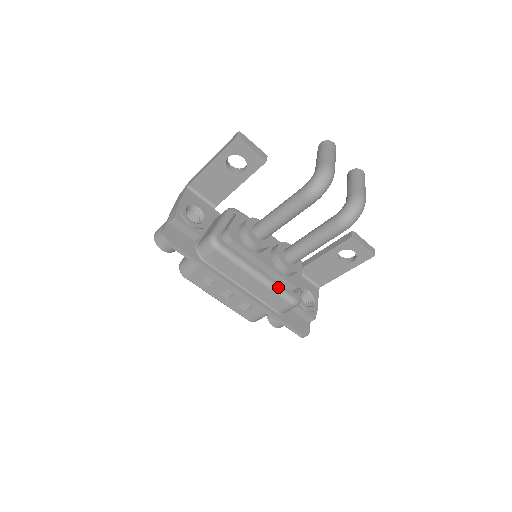
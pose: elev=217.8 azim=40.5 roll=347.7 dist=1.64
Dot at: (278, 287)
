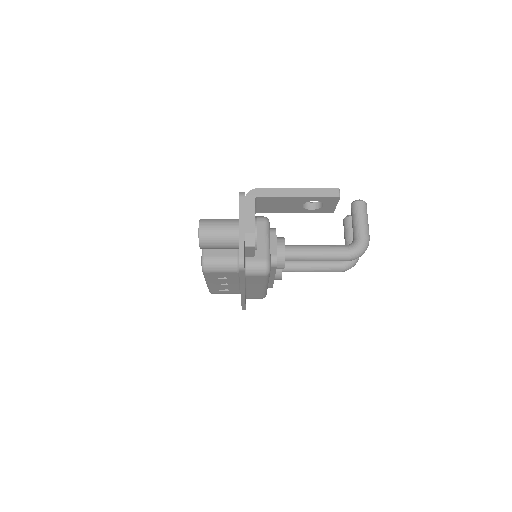
Dot at: occluded
